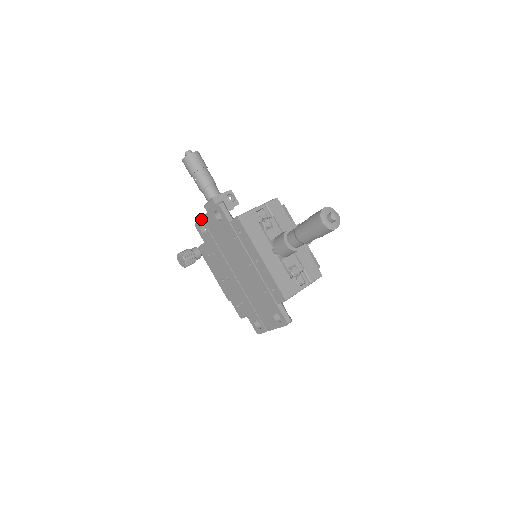
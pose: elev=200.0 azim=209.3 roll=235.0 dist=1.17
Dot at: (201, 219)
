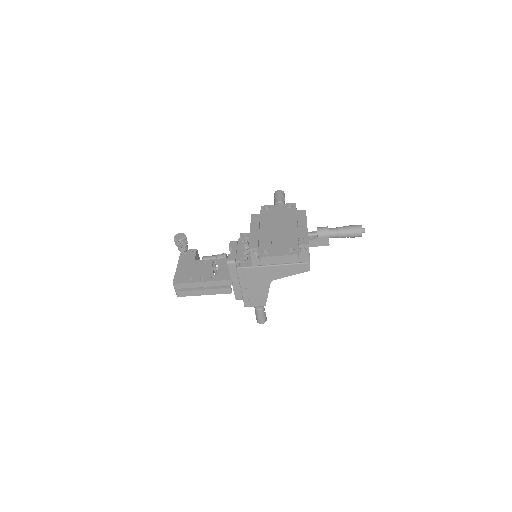
Dot at: (272, 205)
